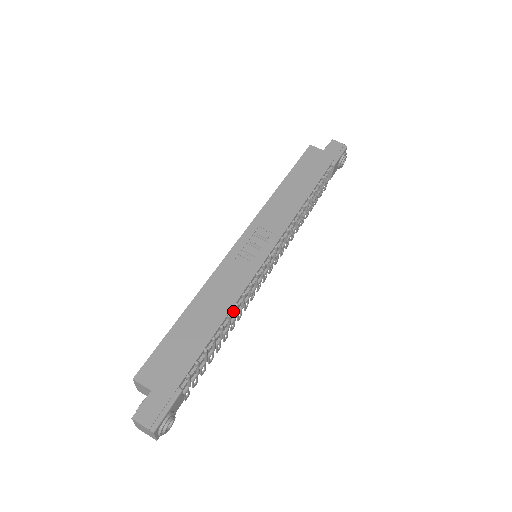
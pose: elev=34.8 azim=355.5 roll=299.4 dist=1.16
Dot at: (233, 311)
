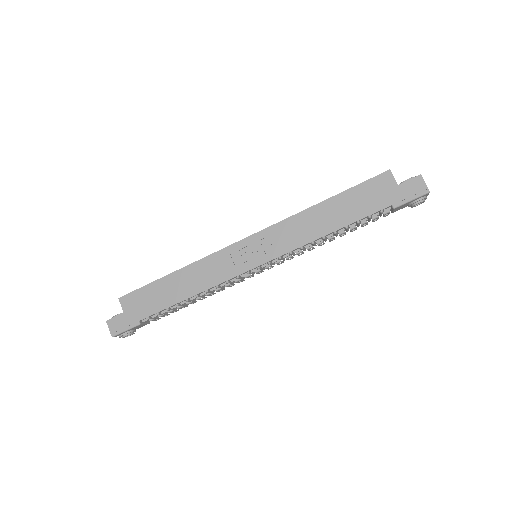
Dot at: (203, 293)
